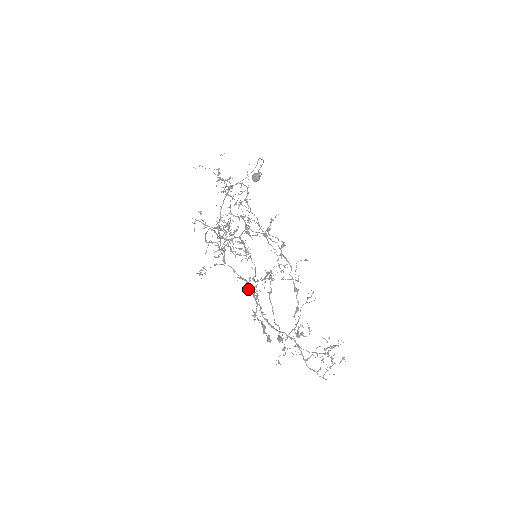
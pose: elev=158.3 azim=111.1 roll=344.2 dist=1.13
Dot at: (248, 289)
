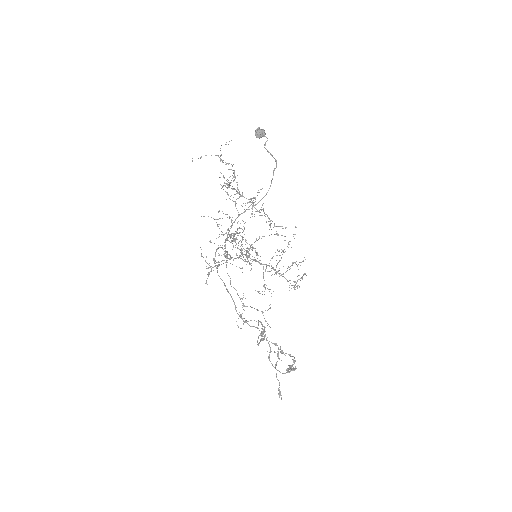
Dot at: occluded
